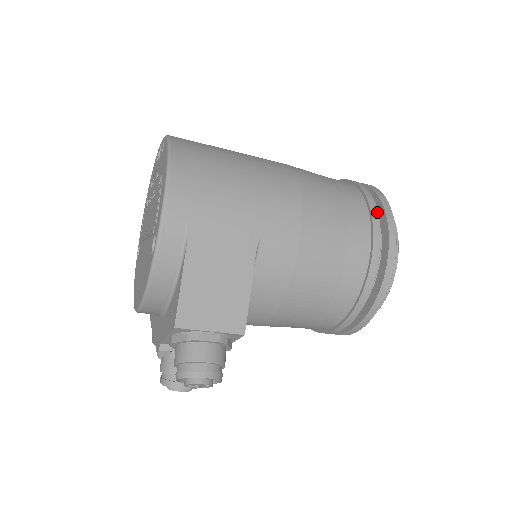
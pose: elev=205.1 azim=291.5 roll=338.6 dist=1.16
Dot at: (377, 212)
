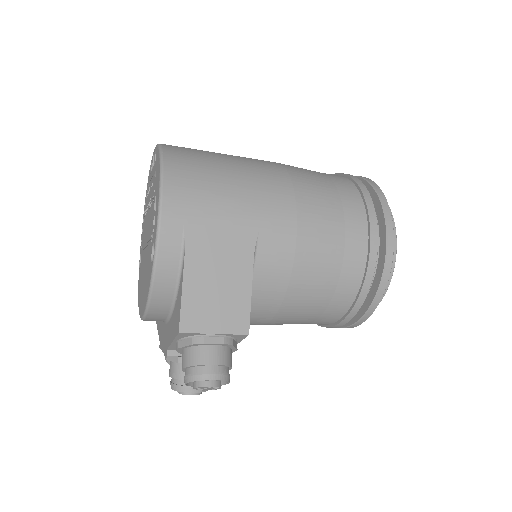
Dot at: (372, 203)
